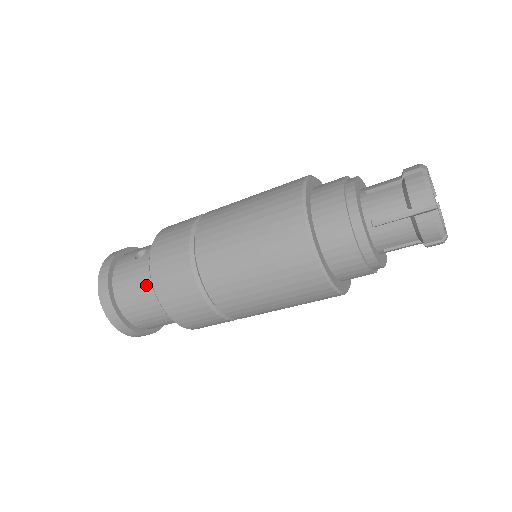
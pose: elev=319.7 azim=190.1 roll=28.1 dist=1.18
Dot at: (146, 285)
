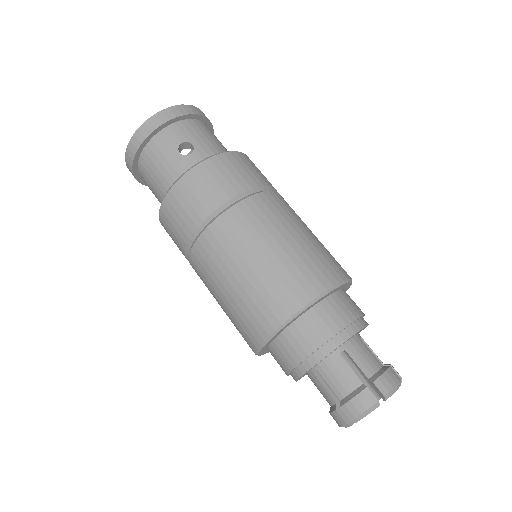
Dot at: (164, 184)
